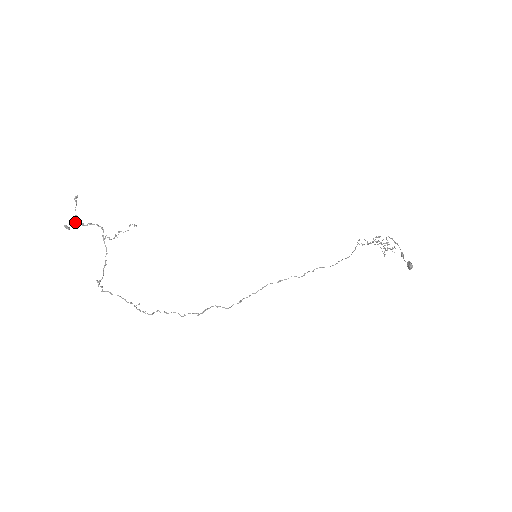
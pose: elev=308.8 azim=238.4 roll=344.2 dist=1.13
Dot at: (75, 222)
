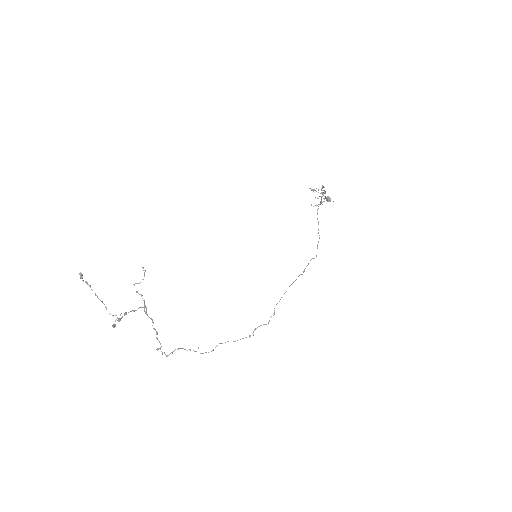
Dot at: occluded
